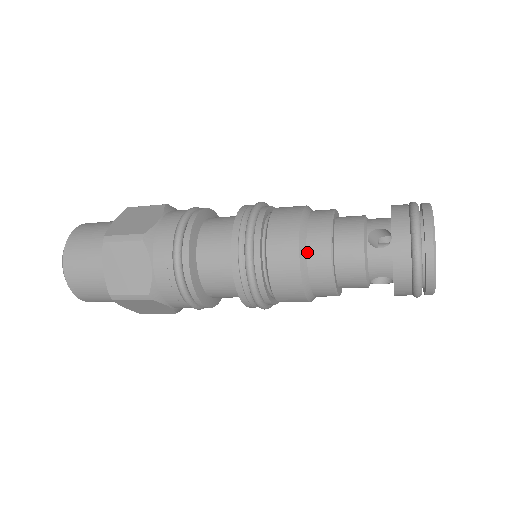
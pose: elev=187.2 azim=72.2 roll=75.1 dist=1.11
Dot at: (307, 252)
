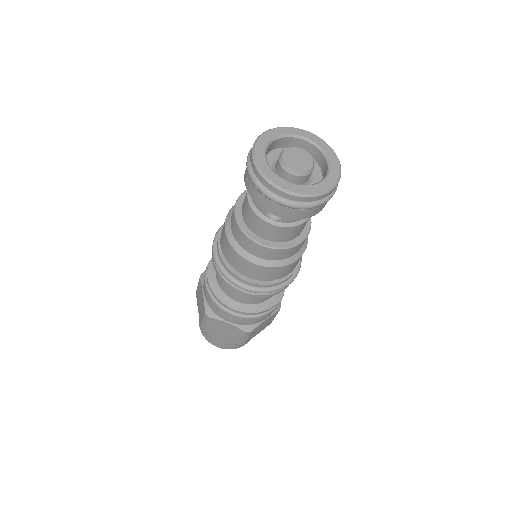
Dot at: (230, 223)
